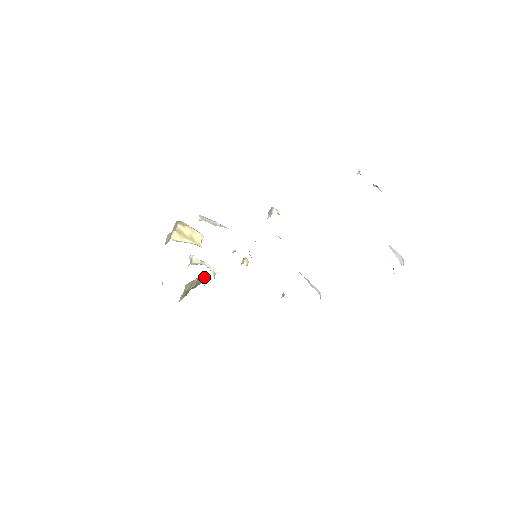
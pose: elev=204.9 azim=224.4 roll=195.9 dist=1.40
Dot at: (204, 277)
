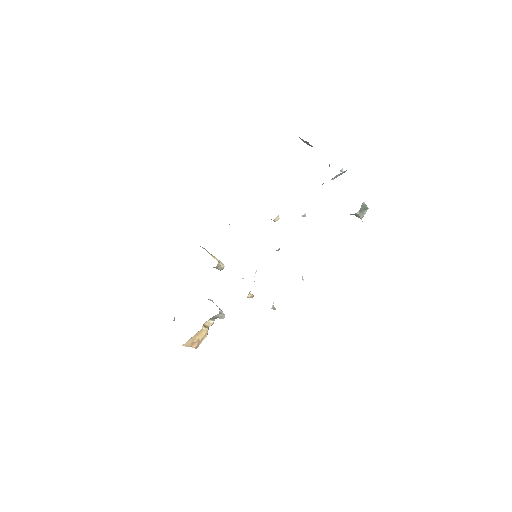
Dot at: (212, 319)
